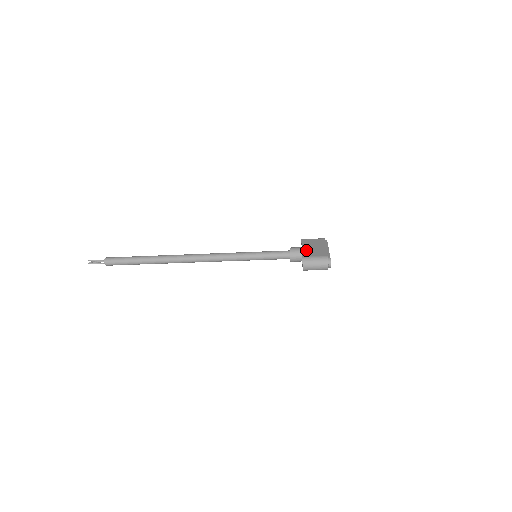
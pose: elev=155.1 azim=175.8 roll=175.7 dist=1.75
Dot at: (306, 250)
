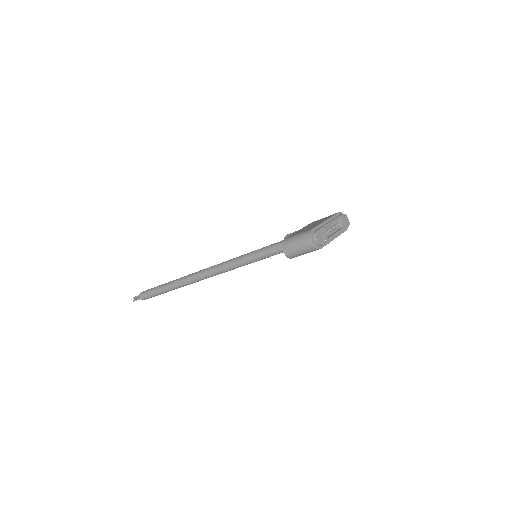
Dot at: (298, 231)
